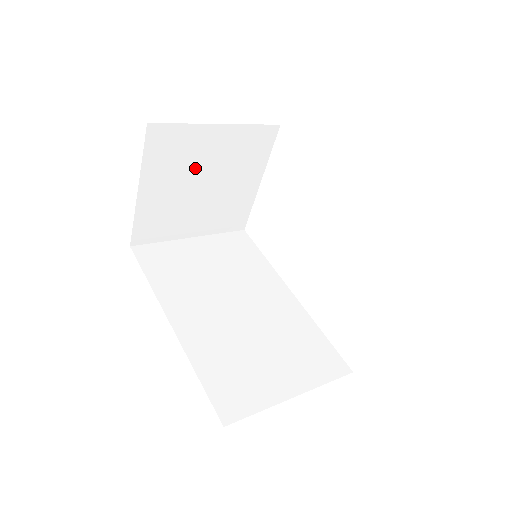
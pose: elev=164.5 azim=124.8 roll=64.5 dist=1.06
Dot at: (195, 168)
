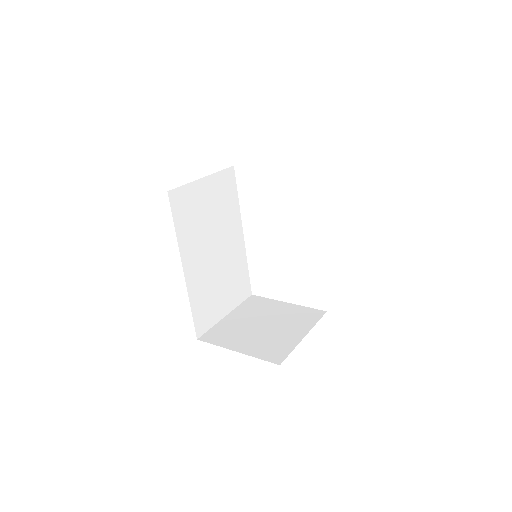
Dot at: occluded
